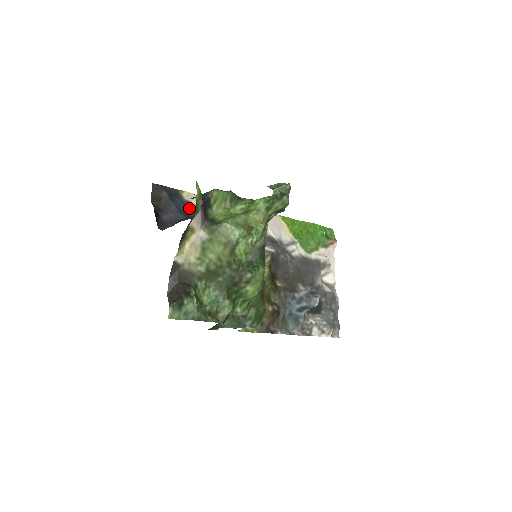
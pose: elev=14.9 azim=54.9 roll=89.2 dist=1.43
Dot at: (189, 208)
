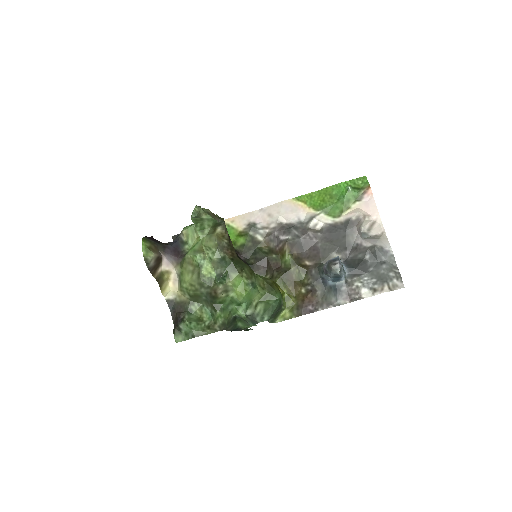
Dot at: occluded
